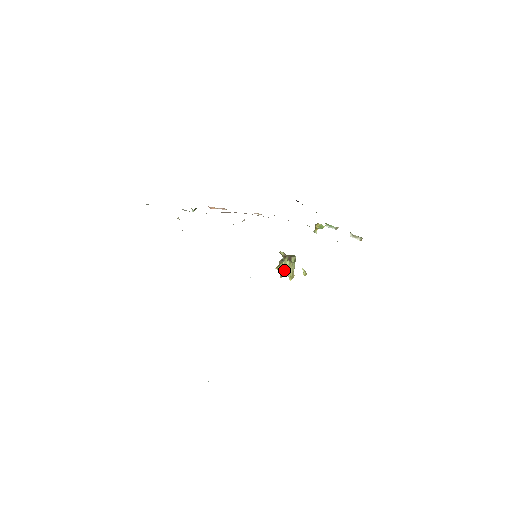
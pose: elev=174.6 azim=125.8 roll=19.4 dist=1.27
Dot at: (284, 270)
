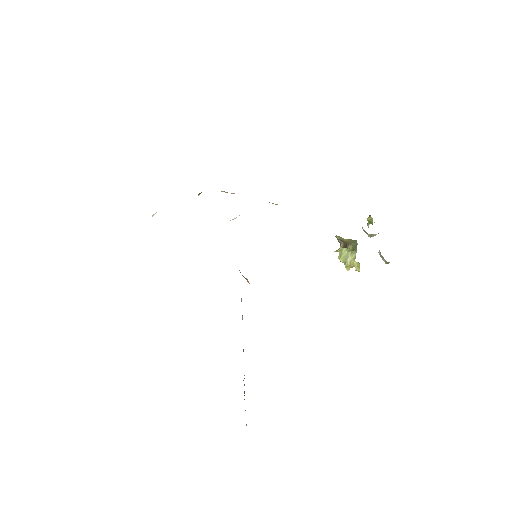
Dot at: (340, 257)
